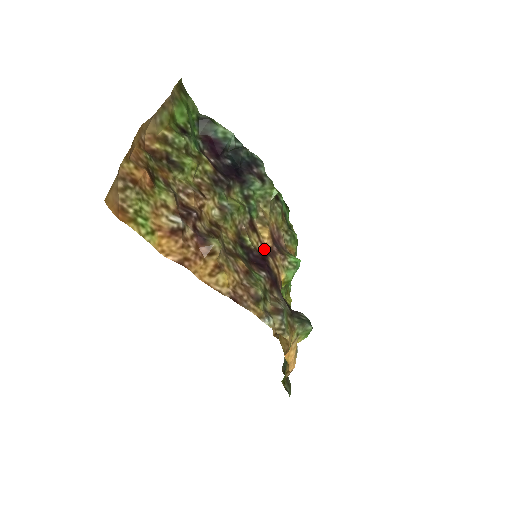
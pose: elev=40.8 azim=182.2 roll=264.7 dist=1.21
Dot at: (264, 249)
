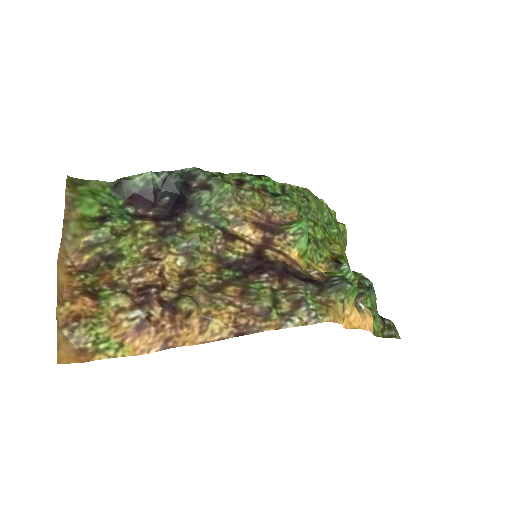
Dot at: (256, 247)
